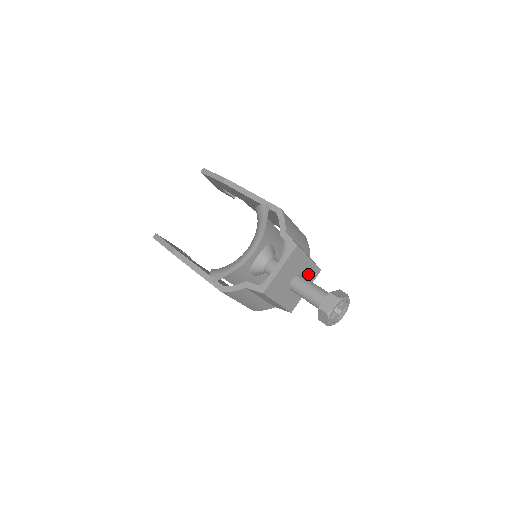
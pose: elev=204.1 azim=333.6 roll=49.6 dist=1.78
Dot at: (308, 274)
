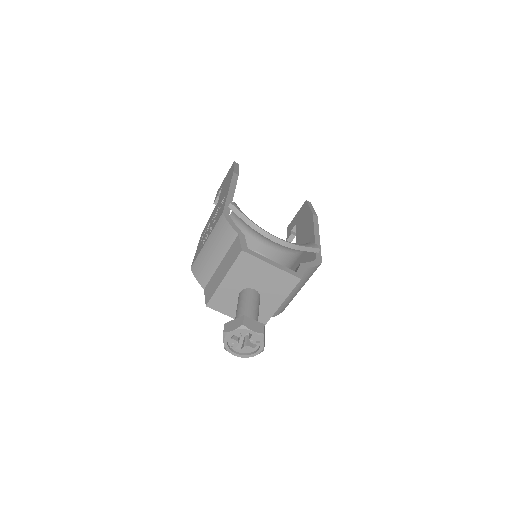
Dot at: occluded
